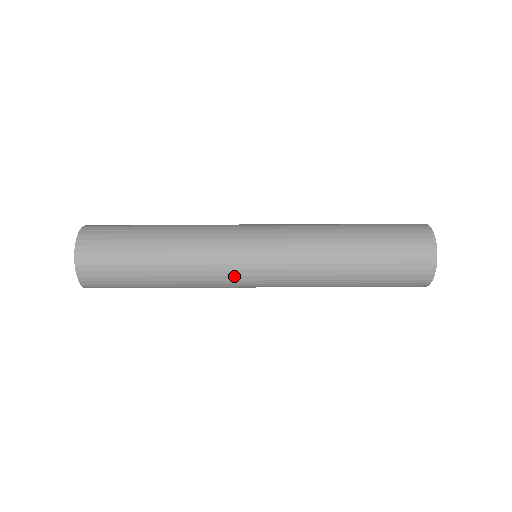
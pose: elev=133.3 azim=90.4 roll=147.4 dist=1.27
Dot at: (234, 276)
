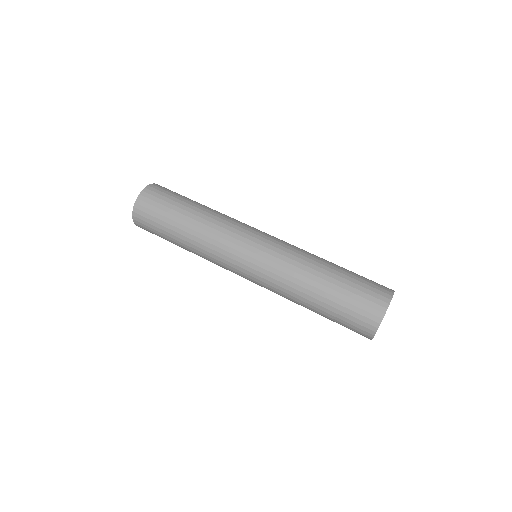
Dot at: occluded
